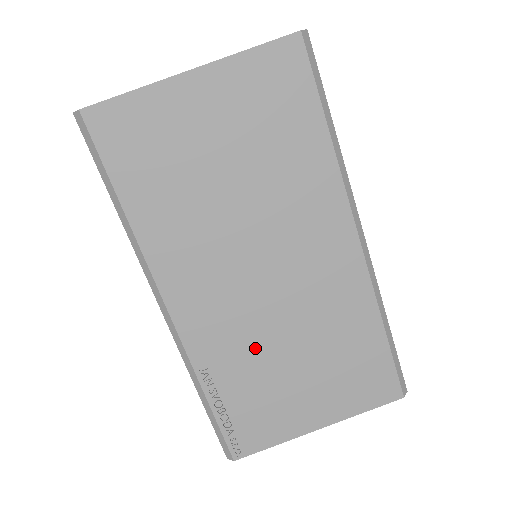
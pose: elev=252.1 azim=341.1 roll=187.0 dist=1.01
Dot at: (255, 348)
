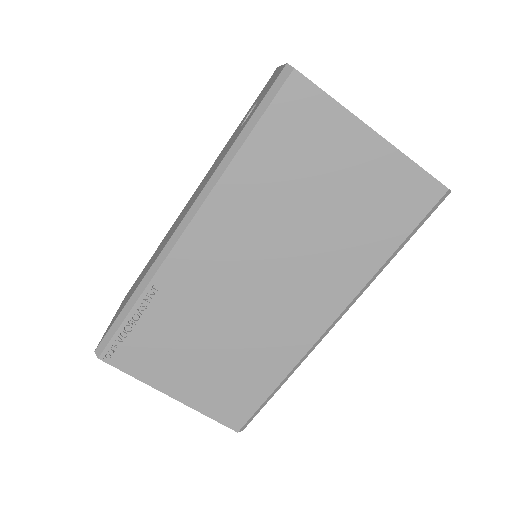
Dot at: (200, 312)
